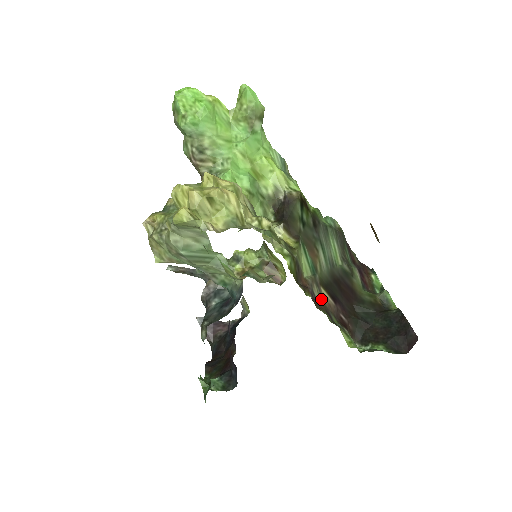
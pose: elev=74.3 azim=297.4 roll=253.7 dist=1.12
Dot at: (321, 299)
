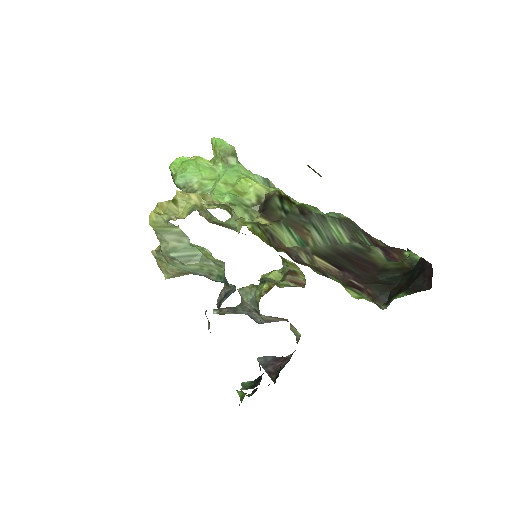
Dot at: (312, 263)
